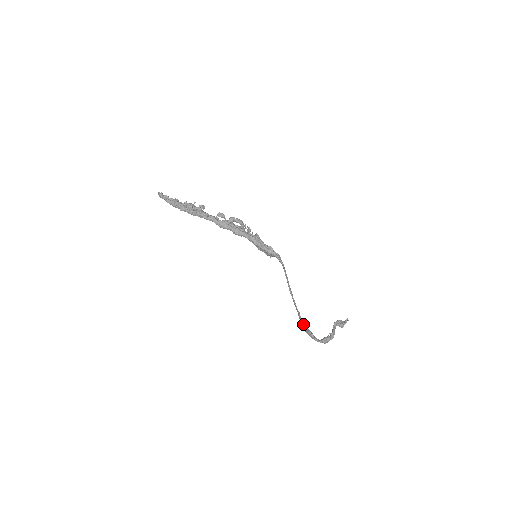
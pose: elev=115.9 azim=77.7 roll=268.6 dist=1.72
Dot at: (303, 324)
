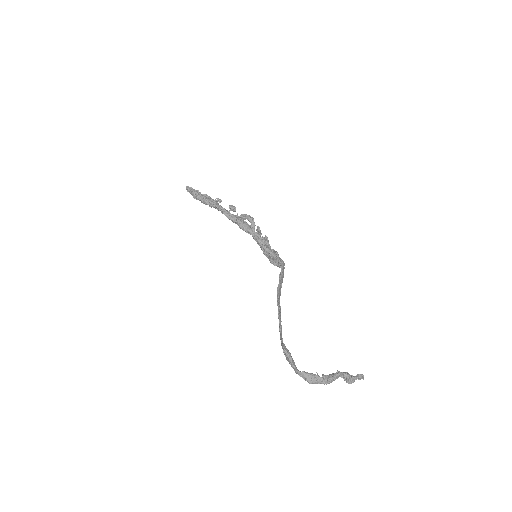
Dot at: (280, 336)
